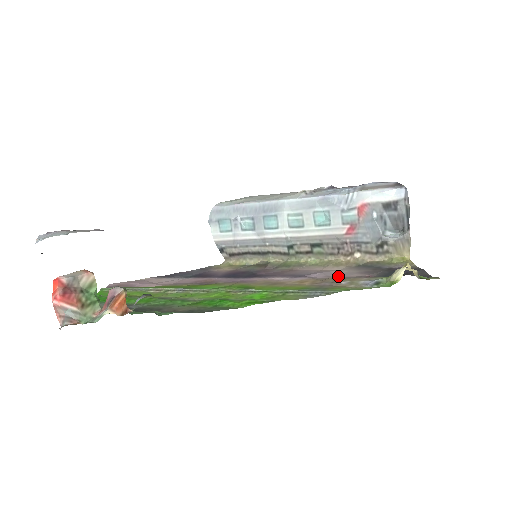
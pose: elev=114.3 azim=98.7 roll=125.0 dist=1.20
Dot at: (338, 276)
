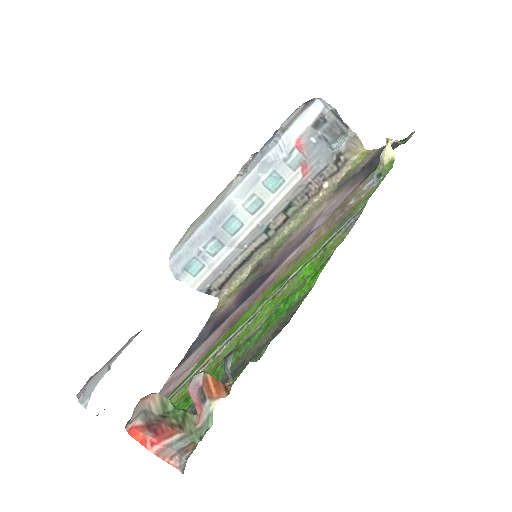
Dot at: (335, 207)
